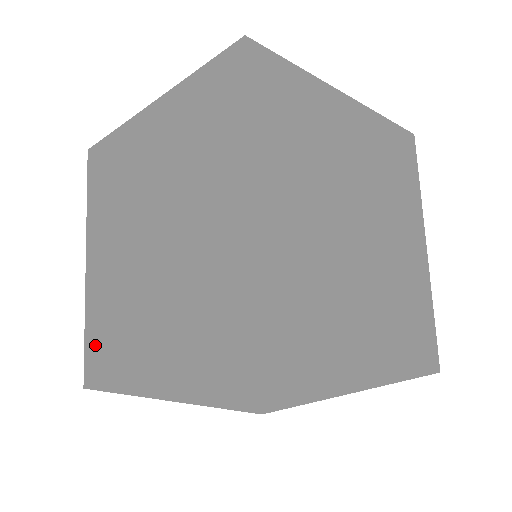
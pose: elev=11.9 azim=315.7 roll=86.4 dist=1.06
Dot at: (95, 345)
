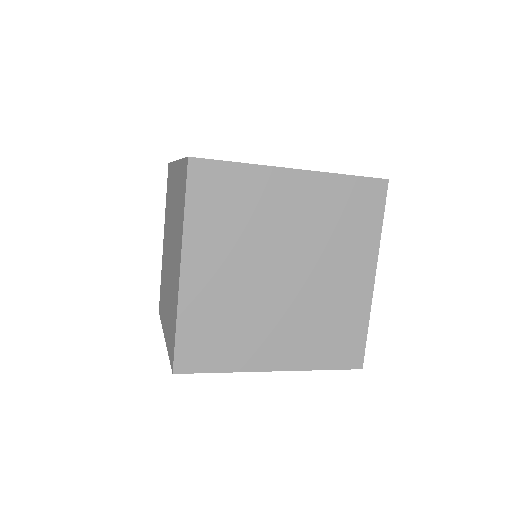
Dot at: (161, 292)
